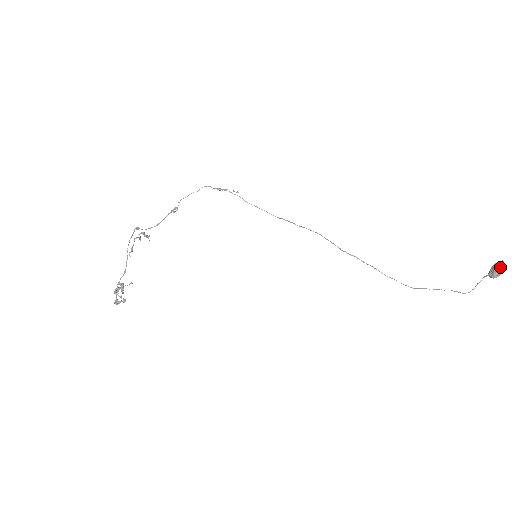
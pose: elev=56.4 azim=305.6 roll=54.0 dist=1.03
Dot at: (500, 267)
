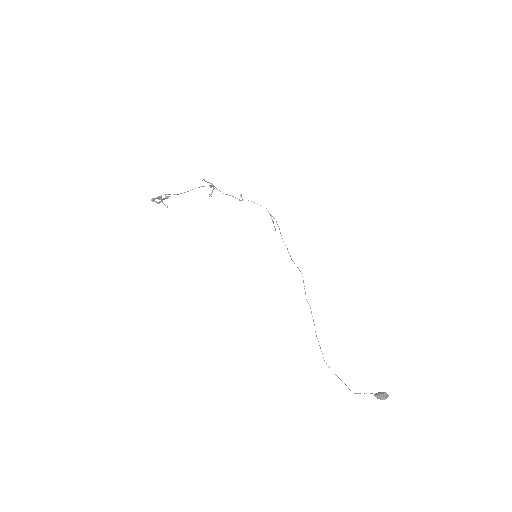
Dot at: (386, 394)
